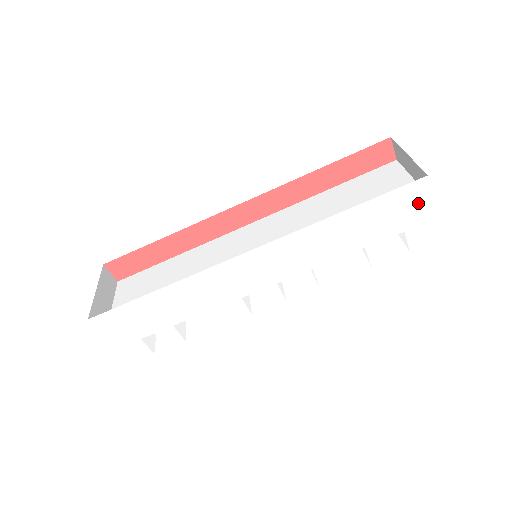
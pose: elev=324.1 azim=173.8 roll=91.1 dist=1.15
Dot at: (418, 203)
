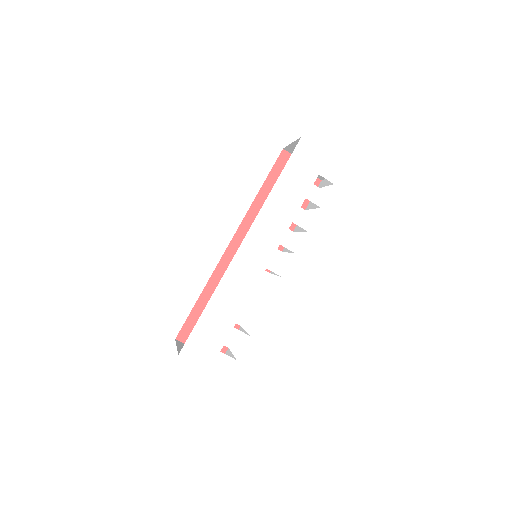
Dot at: (311, 154)
